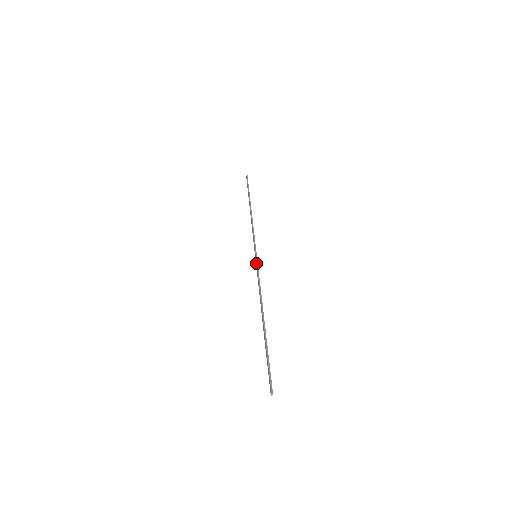
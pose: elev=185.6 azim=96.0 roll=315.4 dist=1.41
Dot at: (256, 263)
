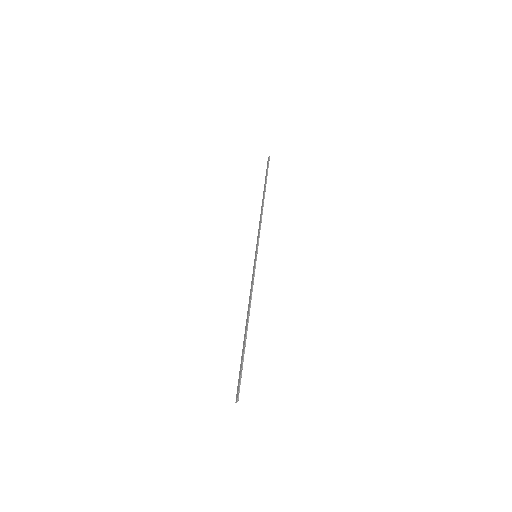
Dot at: (254, 265)
